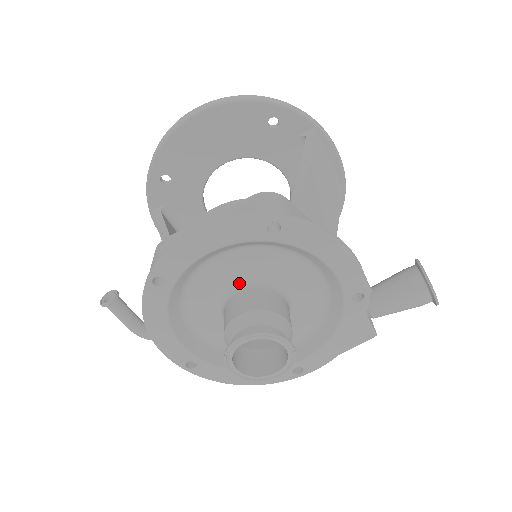
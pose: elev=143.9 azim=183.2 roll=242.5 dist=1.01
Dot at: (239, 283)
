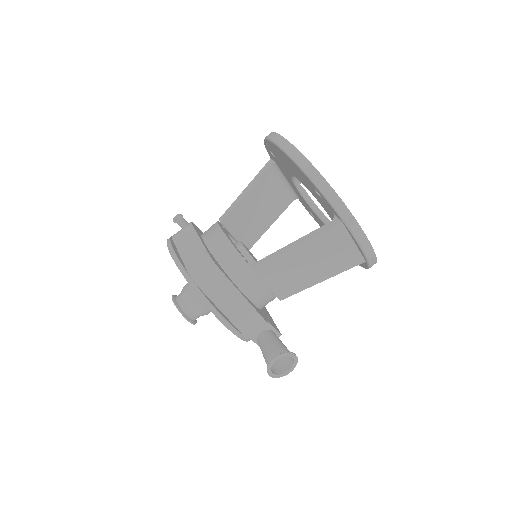
Dot at: occluded
